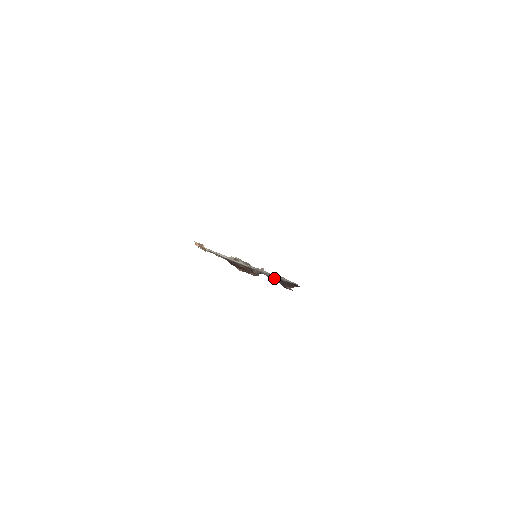
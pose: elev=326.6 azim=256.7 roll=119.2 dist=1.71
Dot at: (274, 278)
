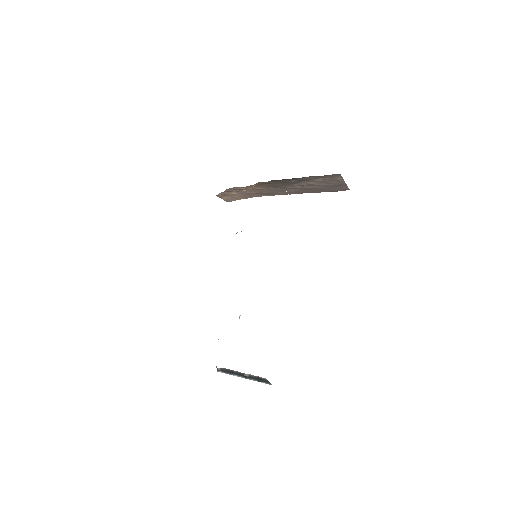
Dot at: occluded
